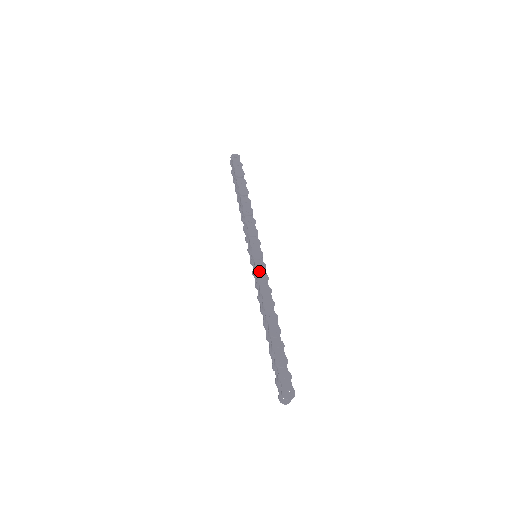
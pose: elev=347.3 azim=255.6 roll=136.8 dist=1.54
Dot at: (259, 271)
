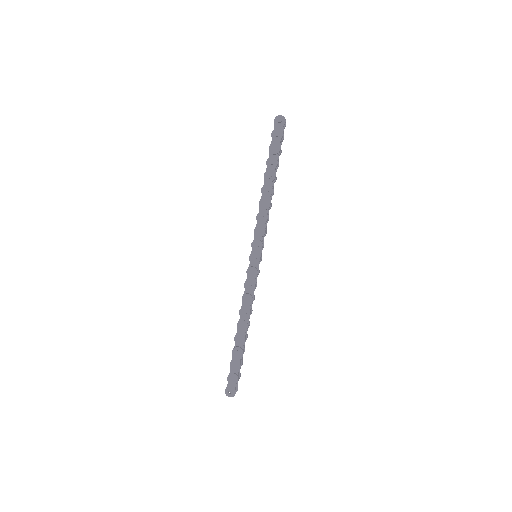
Dot at: (249, 278)
